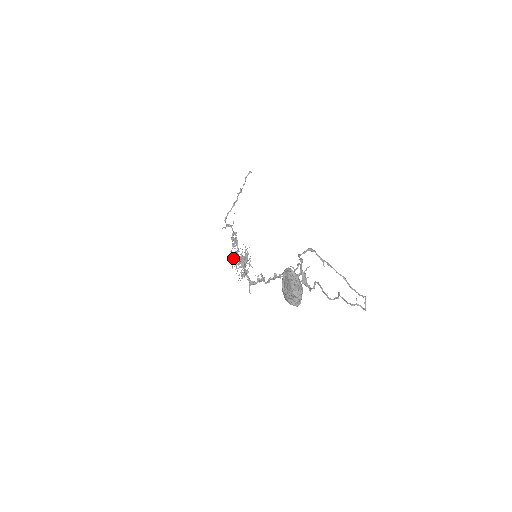
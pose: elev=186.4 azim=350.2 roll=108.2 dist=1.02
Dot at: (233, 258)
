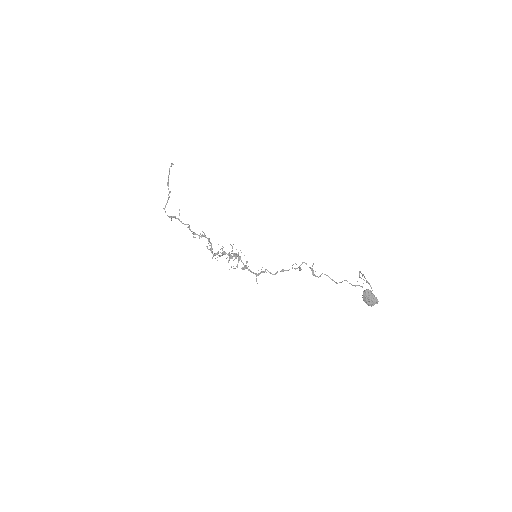
Dot at: (211, 252)
